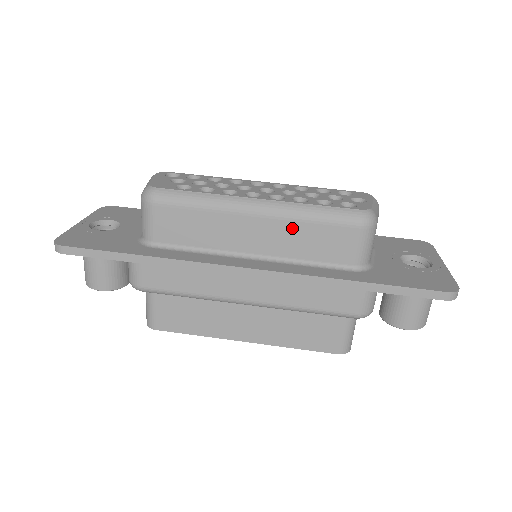
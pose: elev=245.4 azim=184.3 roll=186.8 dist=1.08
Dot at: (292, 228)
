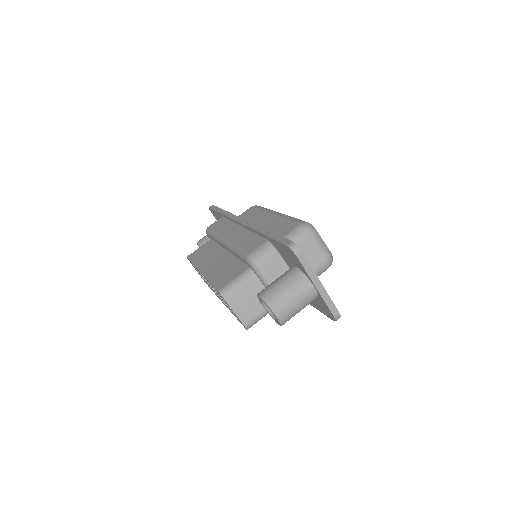
Dot at: (277, 221)
